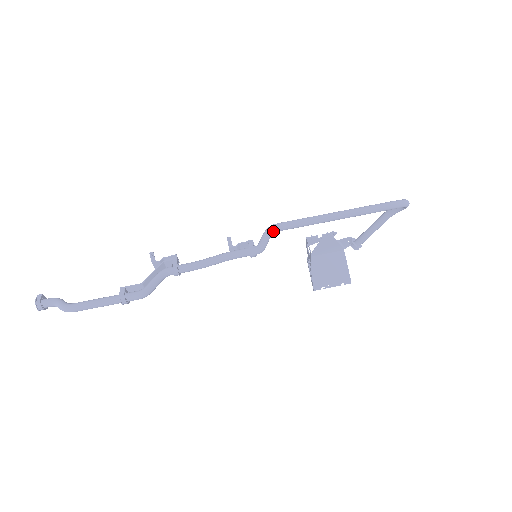
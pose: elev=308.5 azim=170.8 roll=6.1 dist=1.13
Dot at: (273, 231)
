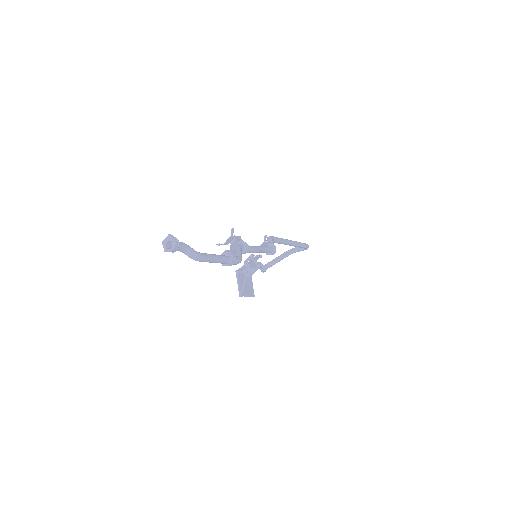
Dot at: (272, 240)
